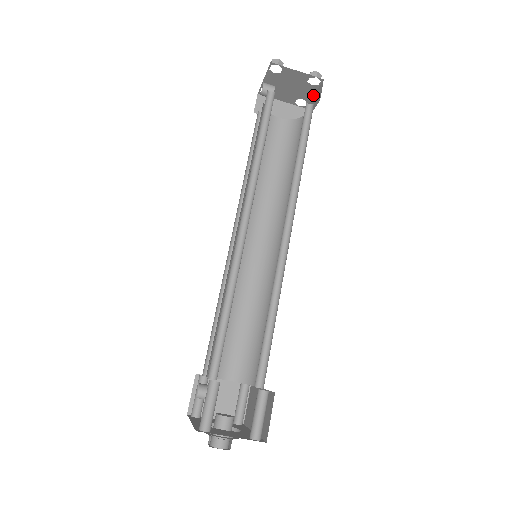
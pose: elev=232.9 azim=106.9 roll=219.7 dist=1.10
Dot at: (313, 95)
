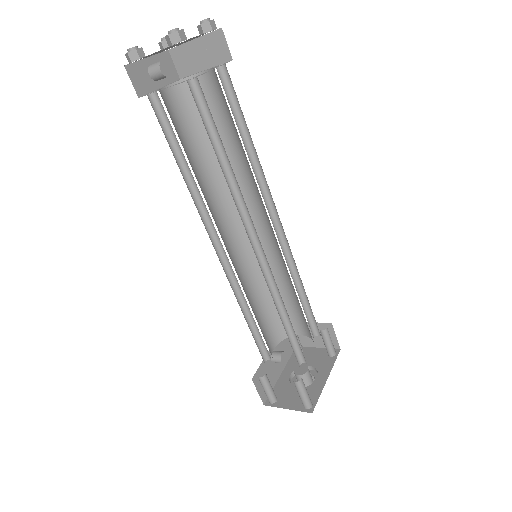
Dot at: (202, 34)
